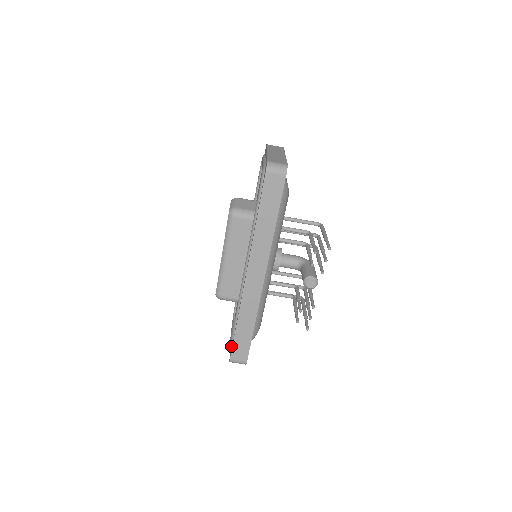
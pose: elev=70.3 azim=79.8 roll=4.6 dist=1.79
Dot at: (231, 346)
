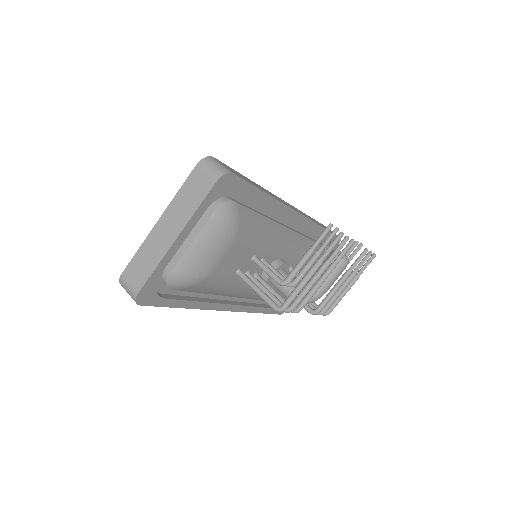
Dot at: occluded
